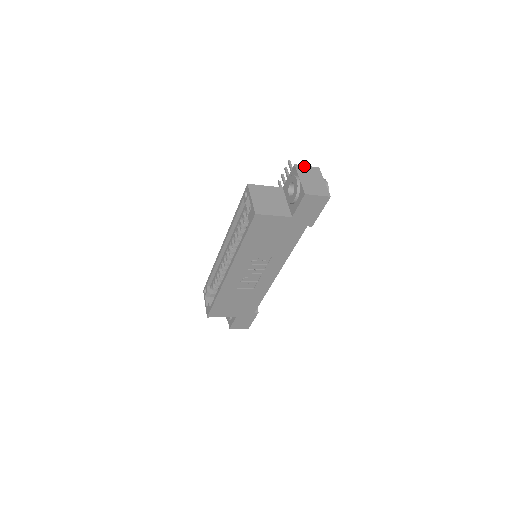
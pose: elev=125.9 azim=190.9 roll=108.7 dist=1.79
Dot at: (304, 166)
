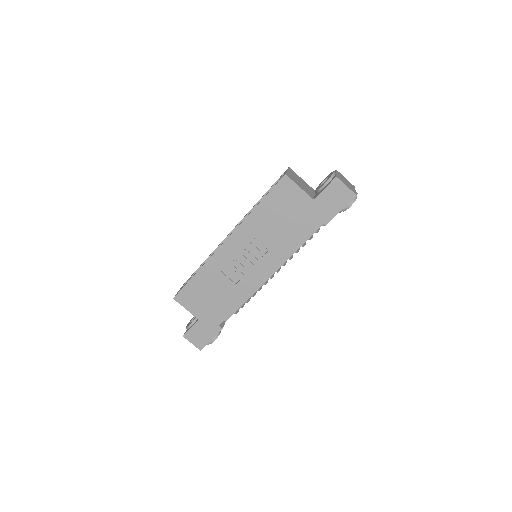
Dot at: (343, 176)
